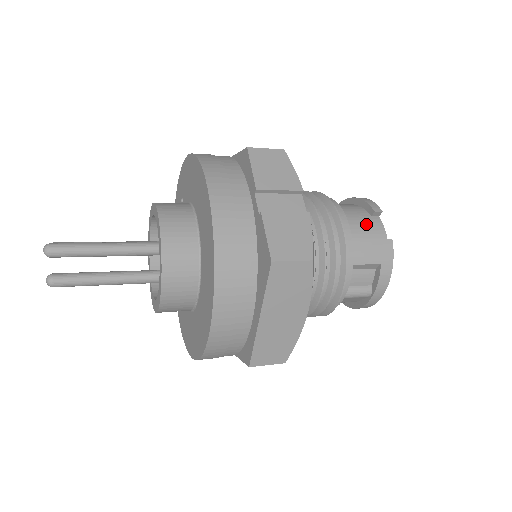
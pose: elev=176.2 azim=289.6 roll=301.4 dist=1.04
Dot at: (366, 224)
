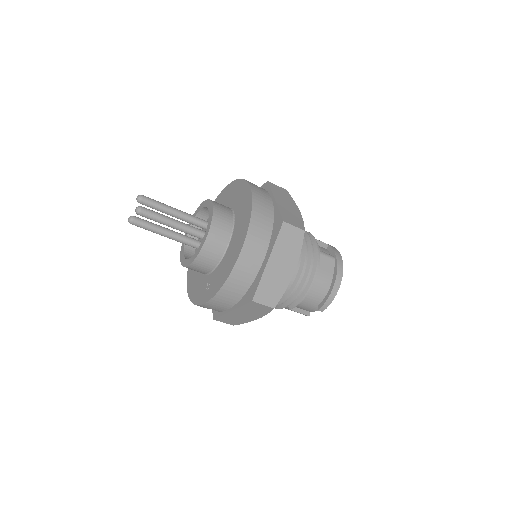
Dot at: occluded
